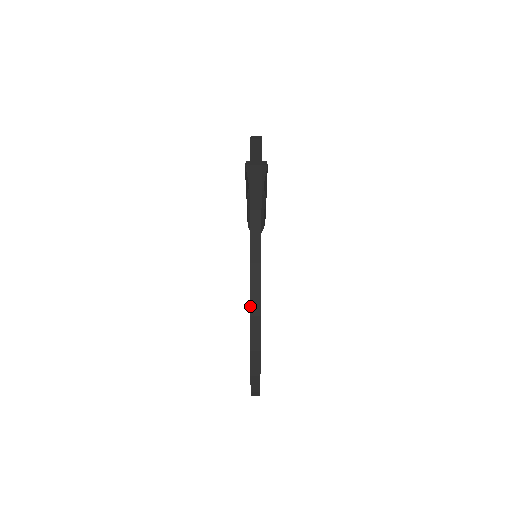
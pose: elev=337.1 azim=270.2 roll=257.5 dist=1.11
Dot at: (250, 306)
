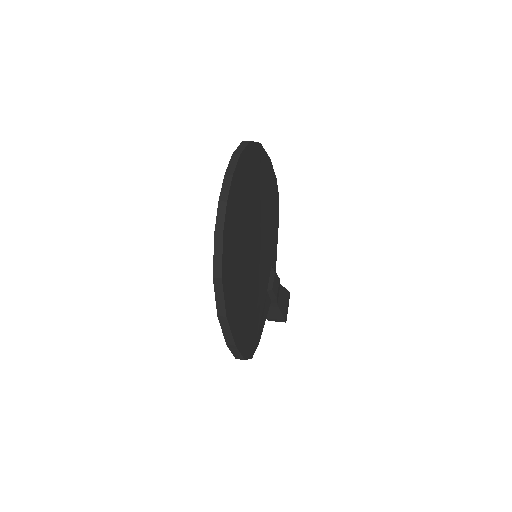
Dot at: (234, 152)
